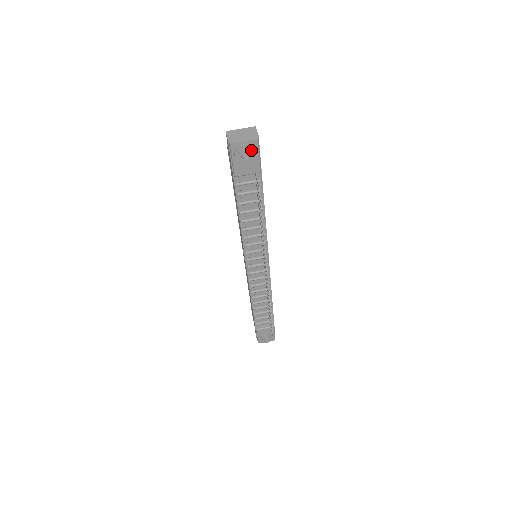
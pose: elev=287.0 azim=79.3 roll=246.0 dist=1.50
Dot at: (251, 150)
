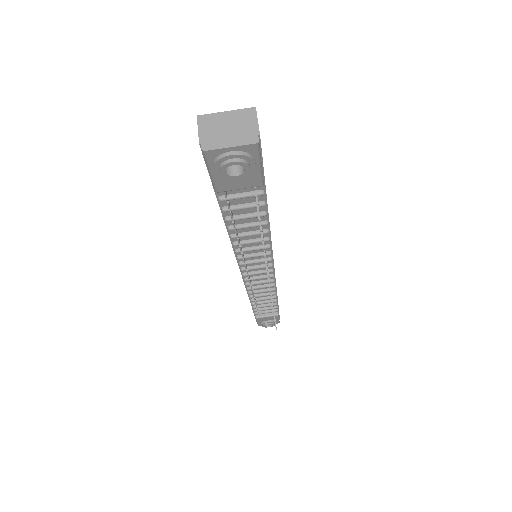
Dot at: (244, 162)
